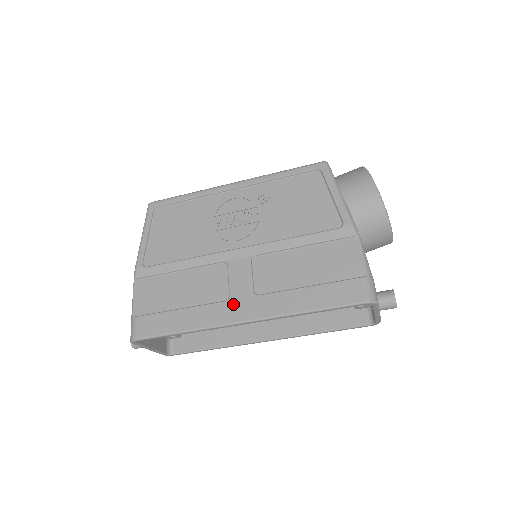
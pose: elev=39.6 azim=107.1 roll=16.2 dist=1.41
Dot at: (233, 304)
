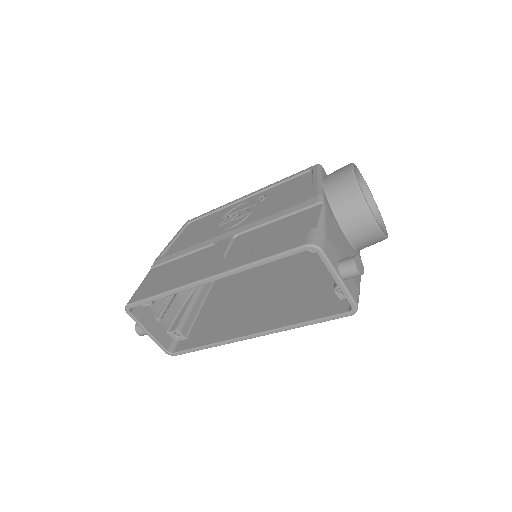
Dot at: (204, 268)
